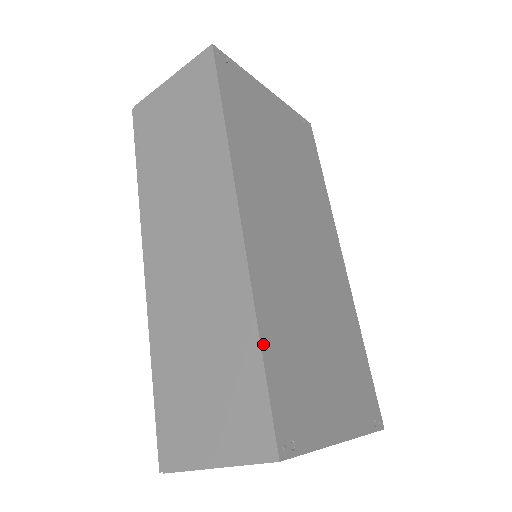
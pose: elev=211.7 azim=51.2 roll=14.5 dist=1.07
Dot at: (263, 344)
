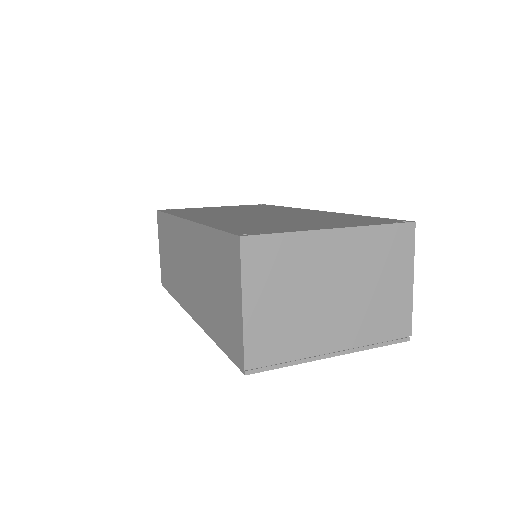
Dot at: (214, 227)
